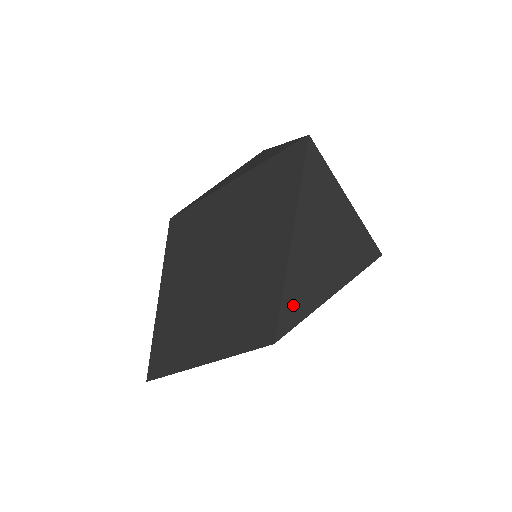
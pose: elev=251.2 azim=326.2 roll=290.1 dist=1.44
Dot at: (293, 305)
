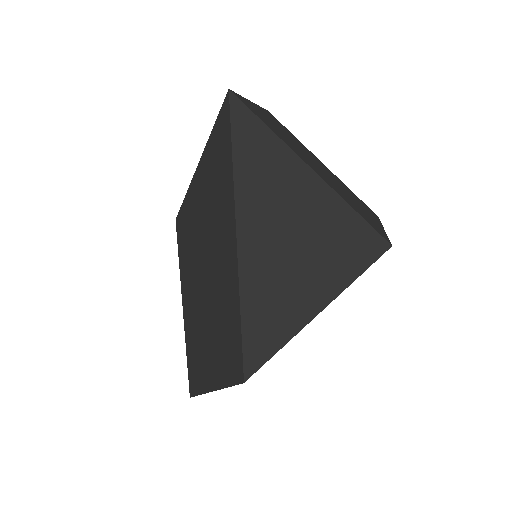
Dot at: (259, 332)
